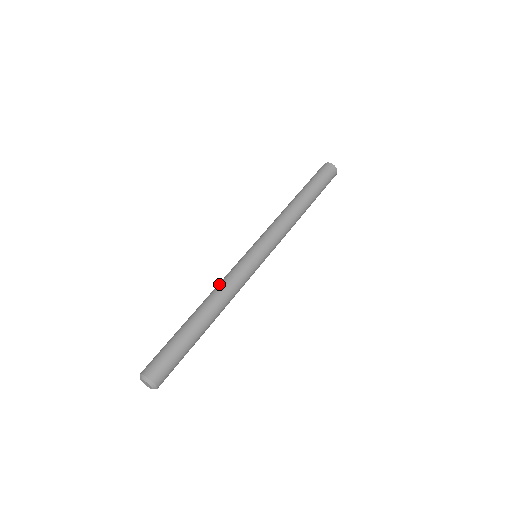
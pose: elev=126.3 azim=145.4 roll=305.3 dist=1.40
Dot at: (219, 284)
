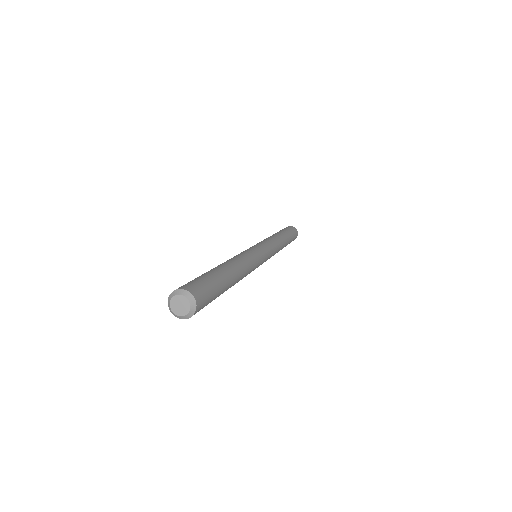
Dot at: (237, 255)
